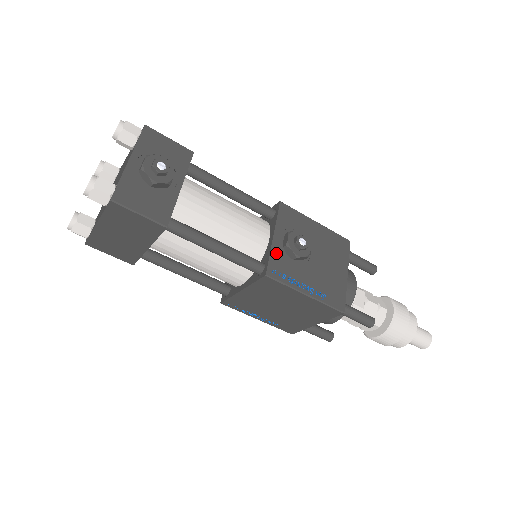
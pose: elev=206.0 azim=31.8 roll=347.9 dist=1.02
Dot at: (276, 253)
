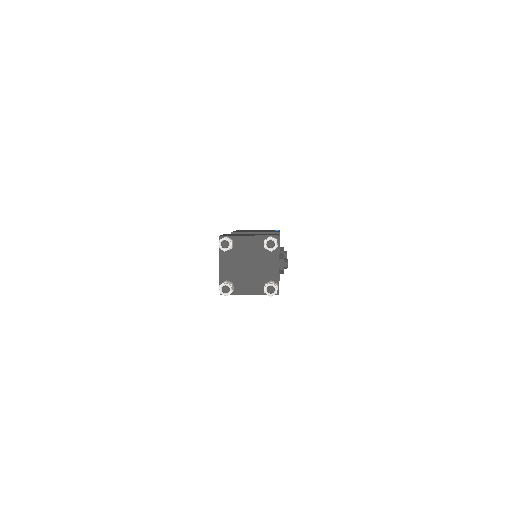
Dot at: occluded
